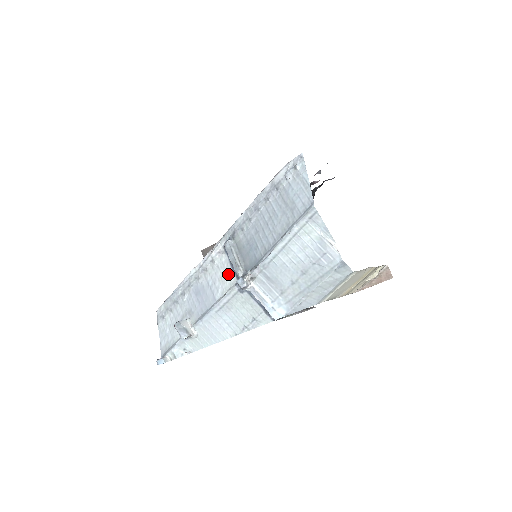
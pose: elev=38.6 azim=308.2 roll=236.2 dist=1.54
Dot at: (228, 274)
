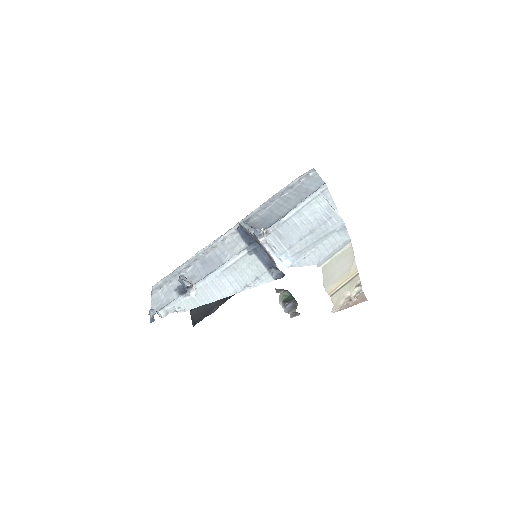
Dot at: (239, 244)
